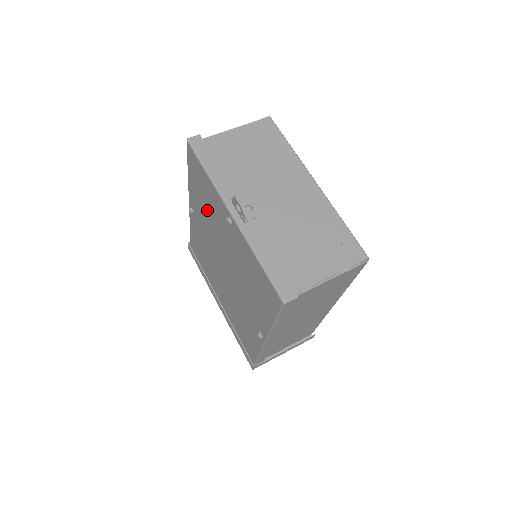
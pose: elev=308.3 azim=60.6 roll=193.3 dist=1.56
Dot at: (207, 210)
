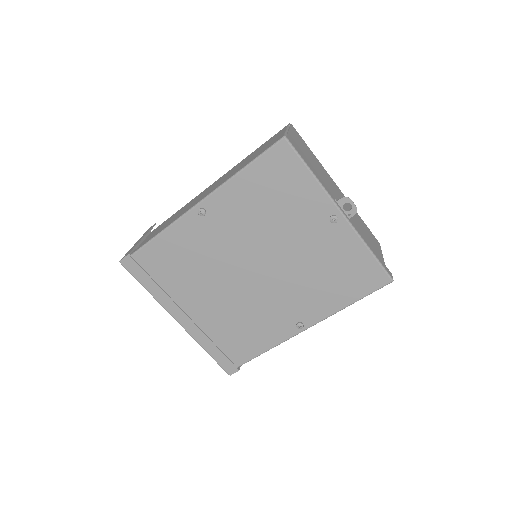
Dot at: (268, 210)
